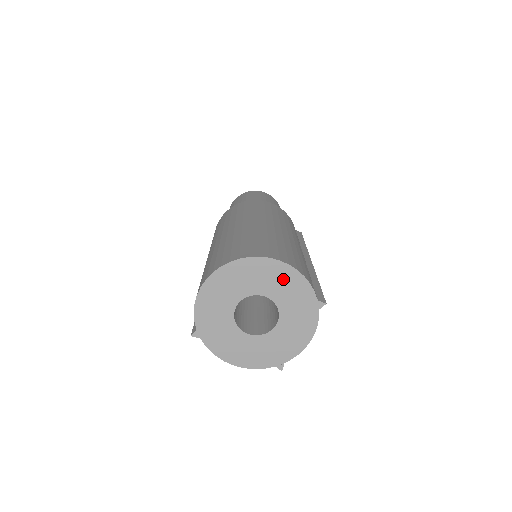
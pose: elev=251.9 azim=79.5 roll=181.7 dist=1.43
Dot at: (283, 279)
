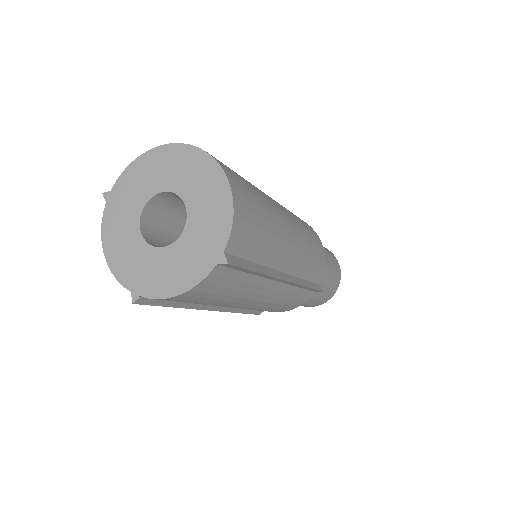
Dot at: (214, 200)
